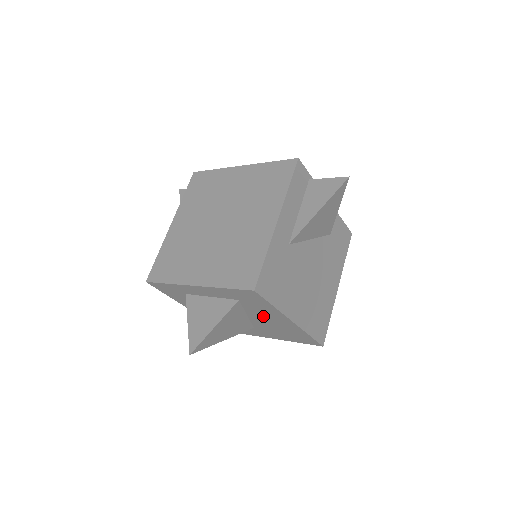
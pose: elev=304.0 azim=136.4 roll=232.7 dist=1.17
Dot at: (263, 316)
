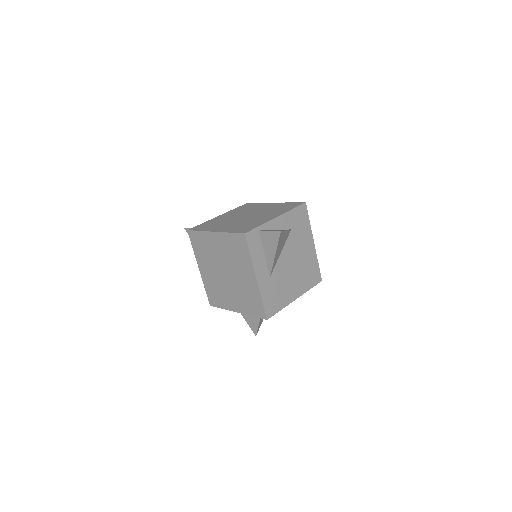
Dot at: occluded
